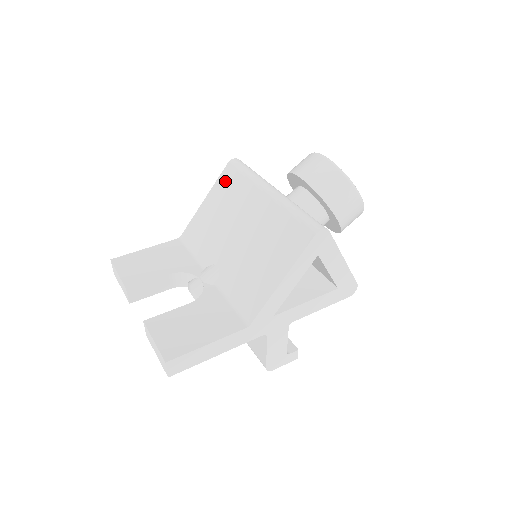
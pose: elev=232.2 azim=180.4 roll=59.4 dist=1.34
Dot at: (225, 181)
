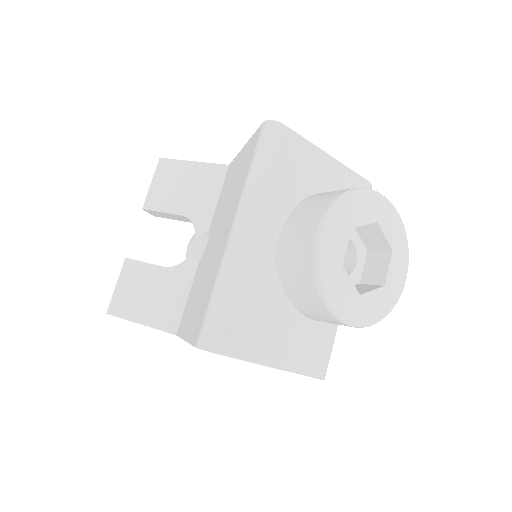
Dot at: (250, 148)
